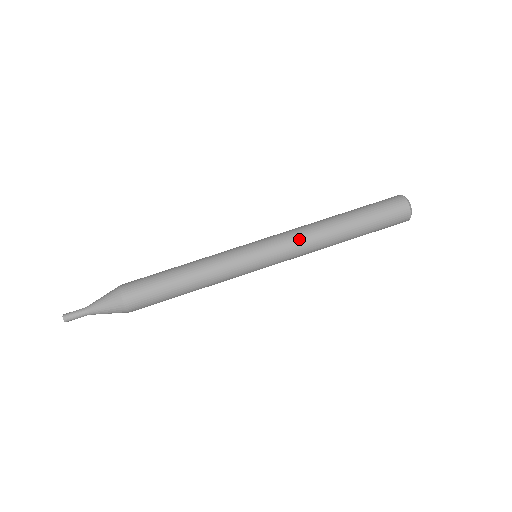
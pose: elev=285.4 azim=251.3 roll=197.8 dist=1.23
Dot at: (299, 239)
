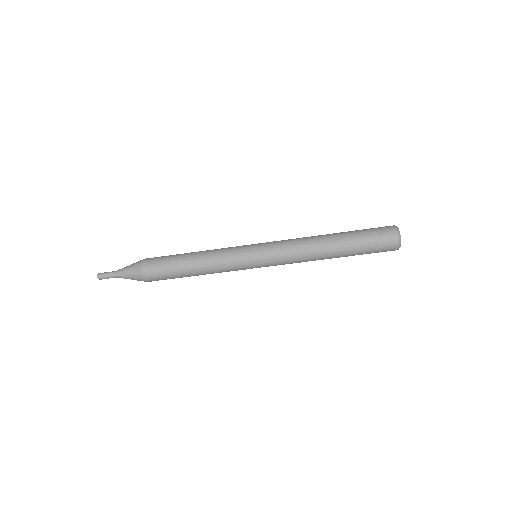
Dot at: (294, 257)
